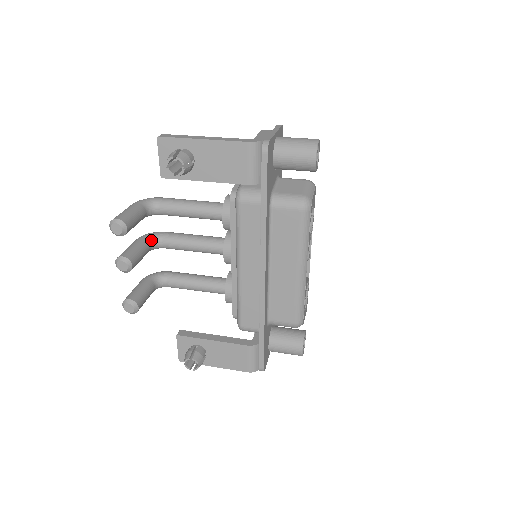
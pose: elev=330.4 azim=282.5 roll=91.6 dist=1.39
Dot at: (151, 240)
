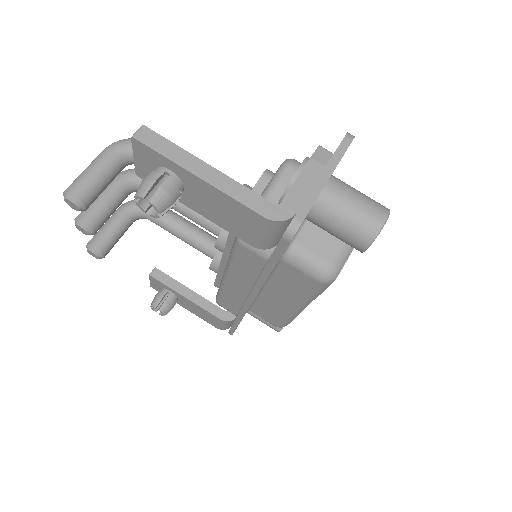
Dot at: (131, 185)
